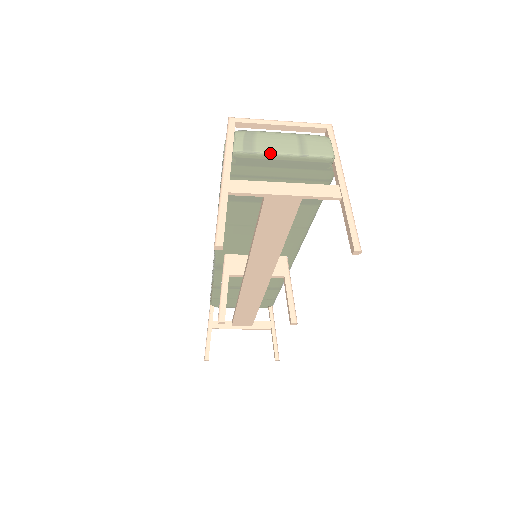
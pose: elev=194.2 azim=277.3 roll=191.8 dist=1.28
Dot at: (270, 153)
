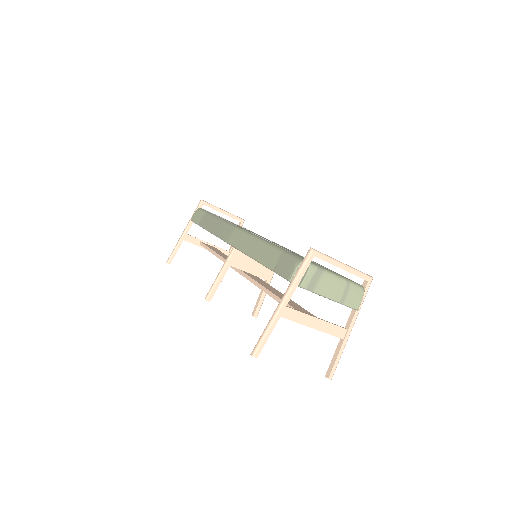
Dot at: (322, 296)
